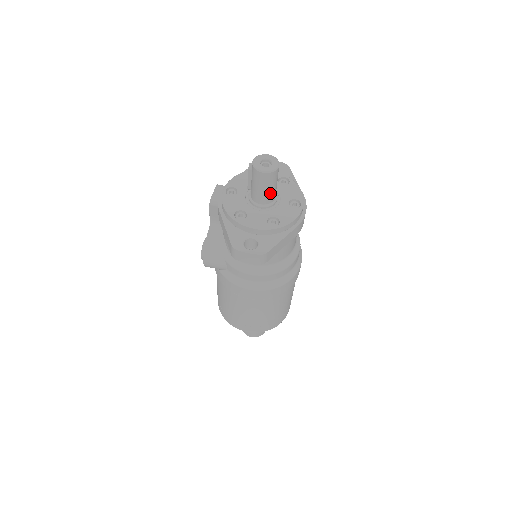
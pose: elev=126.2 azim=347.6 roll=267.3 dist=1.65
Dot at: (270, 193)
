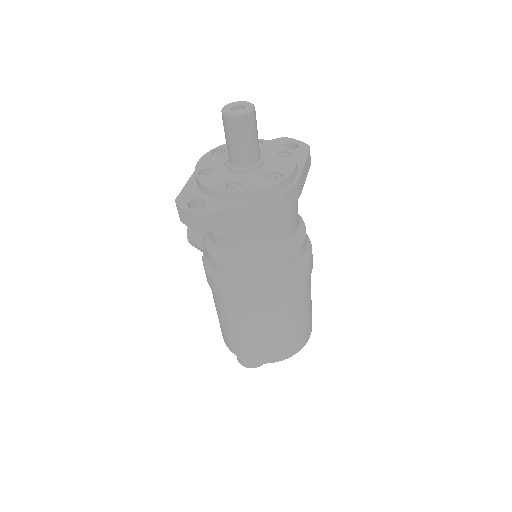
Dot at: (241, 151)
